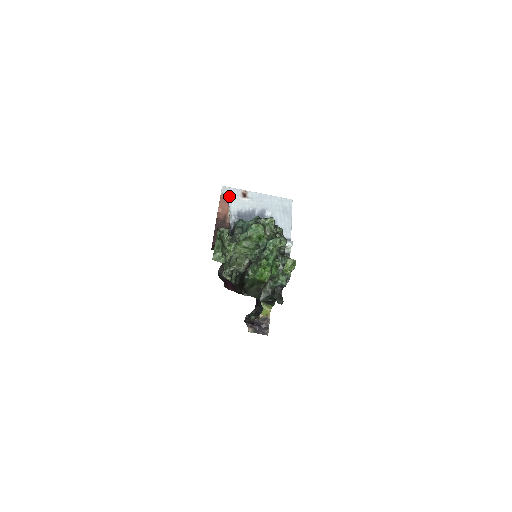
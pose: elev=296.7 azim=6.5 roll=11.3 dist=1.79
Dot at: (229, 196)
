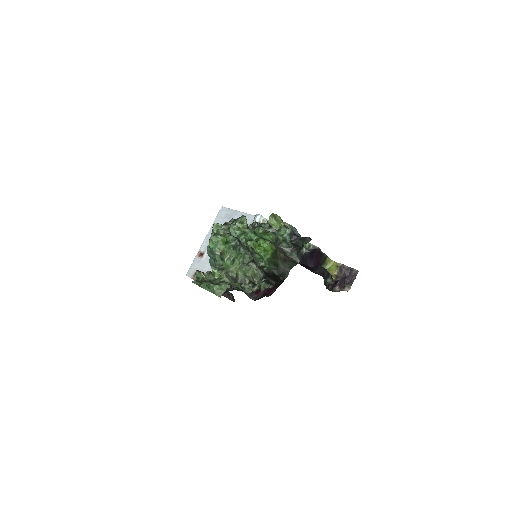
Dot at: occluded
